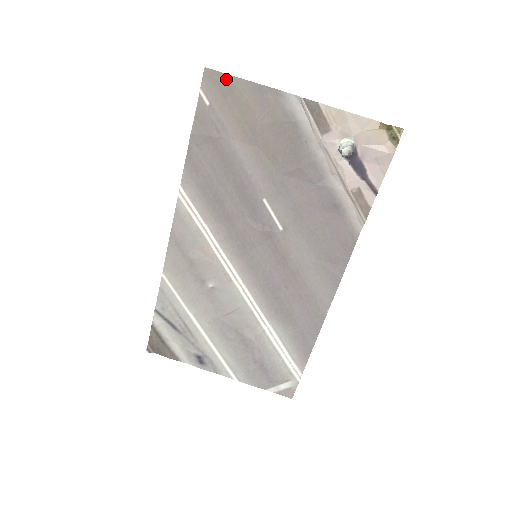
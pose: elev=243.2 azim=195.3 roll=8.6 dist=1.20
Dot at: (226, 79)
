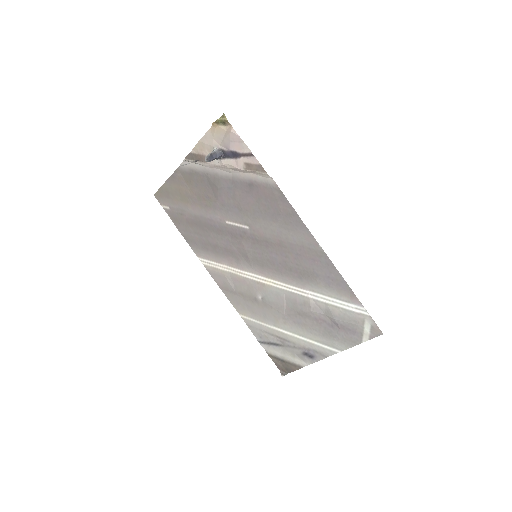
Dot at: (162, 190)
